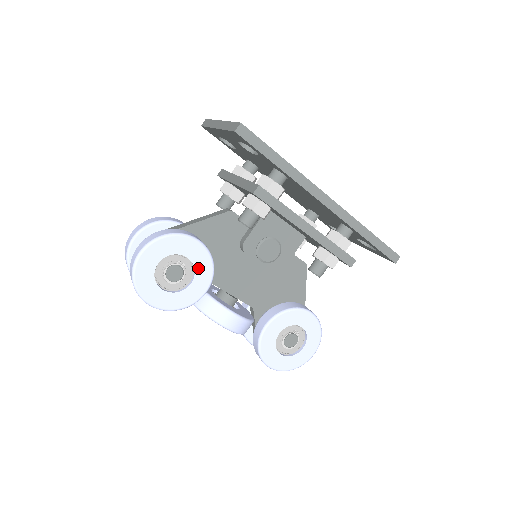
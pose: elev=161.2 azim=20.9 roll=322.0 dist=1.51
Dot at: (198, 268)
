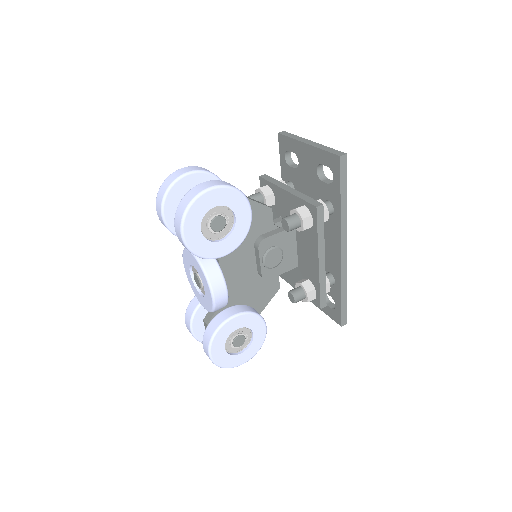
Dot at: (235, 233)
